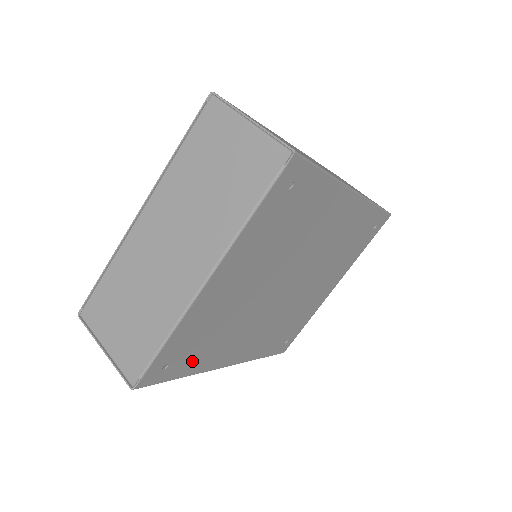
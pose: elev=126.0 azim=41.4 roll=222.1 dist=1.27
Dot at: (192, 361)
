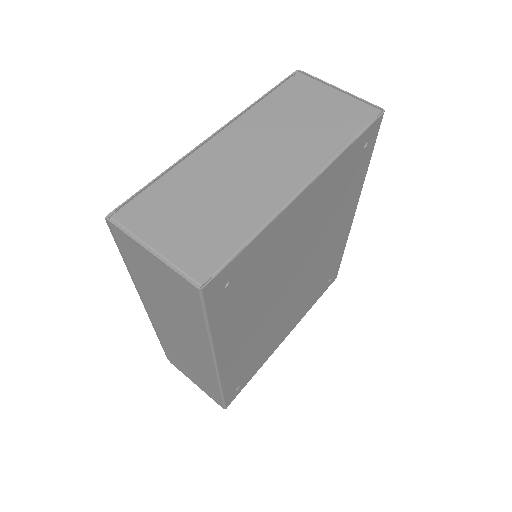
Dot at: (228, 309)
